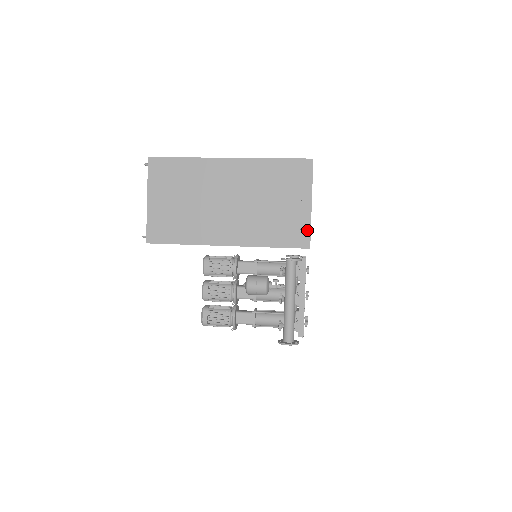
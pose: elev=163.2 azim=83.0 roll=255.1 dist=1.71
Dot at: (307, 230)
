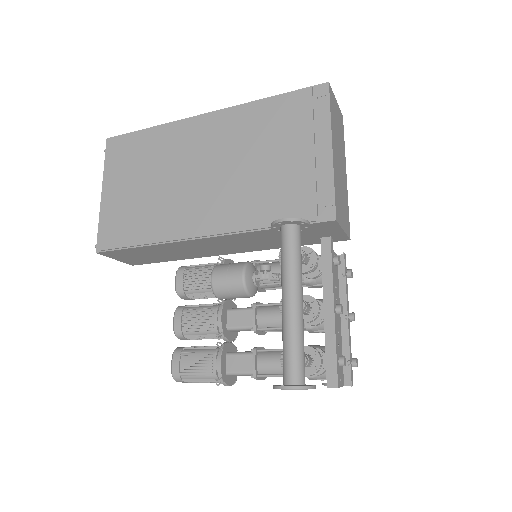
Dot at: (328, 190)
